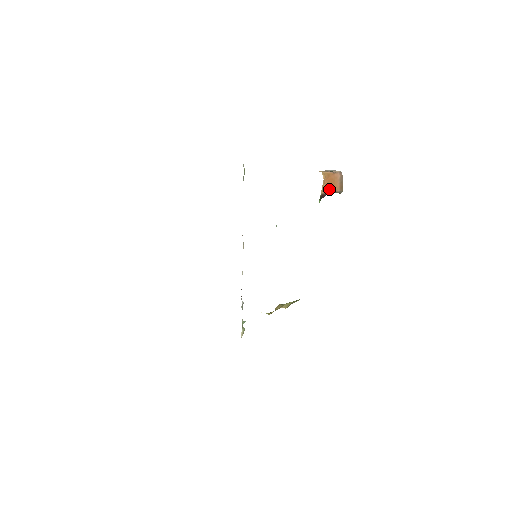
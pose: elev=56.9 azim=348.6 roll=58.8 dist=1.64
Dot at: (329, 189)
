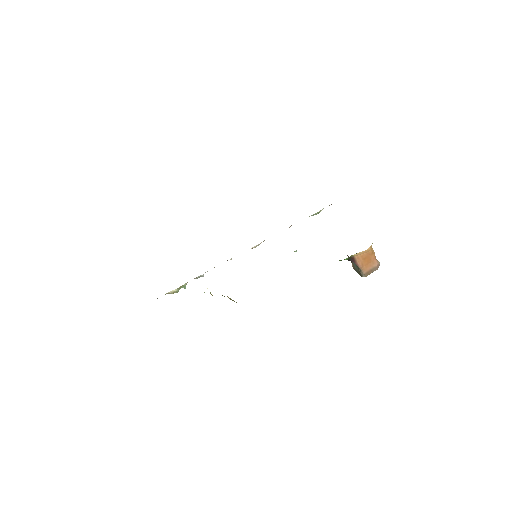
Dot at: (361, 261)
